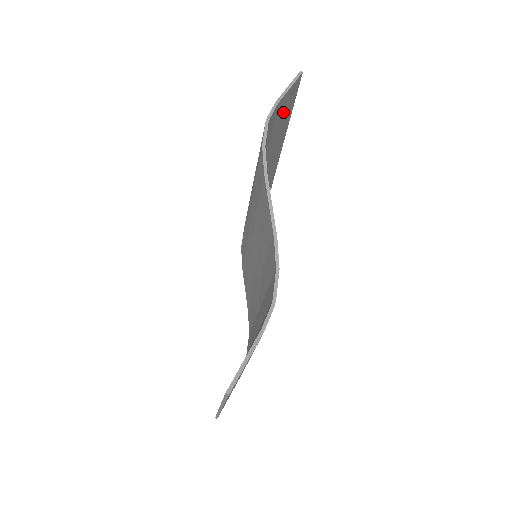
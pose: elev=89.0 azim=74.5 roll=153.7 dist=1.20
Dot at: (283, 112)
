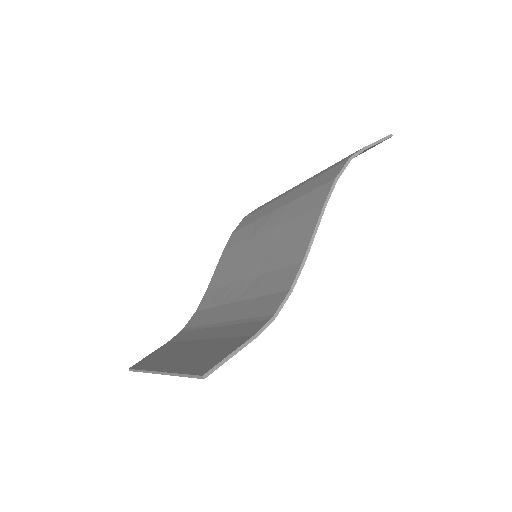
Dot at: occluded
